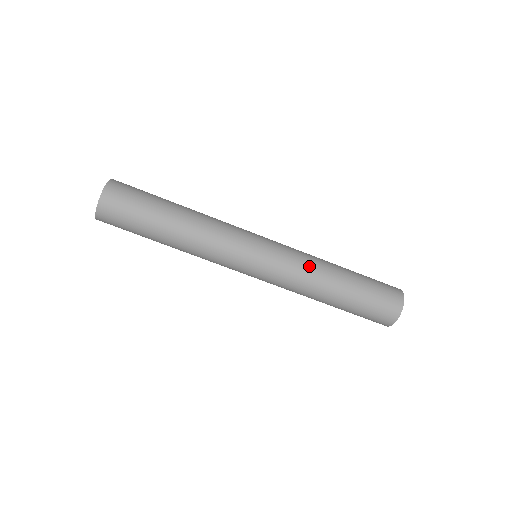
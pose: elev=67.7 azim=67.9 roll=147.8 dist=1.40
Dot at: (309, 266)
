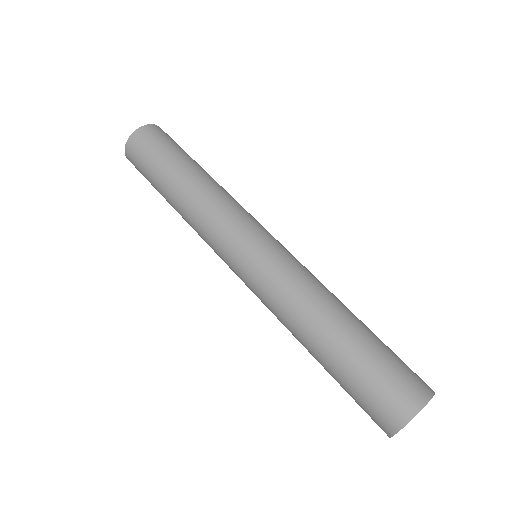
Dot at: (311, 283)
